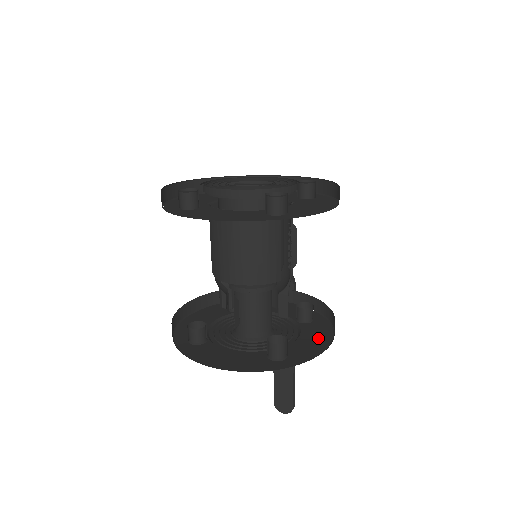
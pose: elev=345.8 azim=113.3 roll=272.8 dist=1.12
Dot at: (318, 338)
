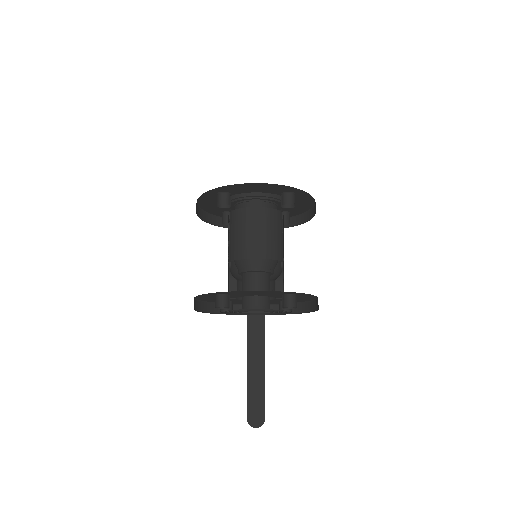
Dot at: occluded
